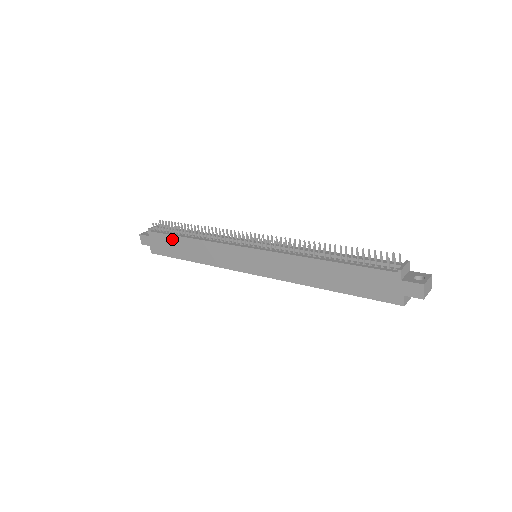
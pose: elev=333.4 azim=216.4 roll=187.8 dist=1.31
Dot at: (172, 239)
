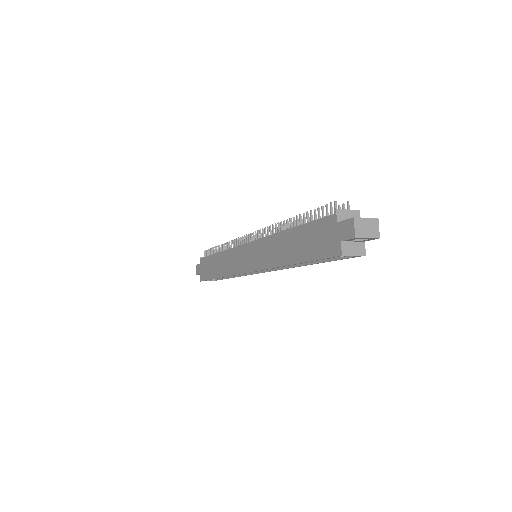
Dot at: (210, 260)
